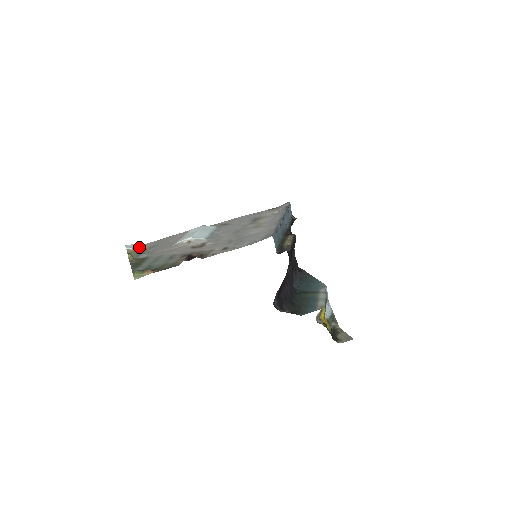
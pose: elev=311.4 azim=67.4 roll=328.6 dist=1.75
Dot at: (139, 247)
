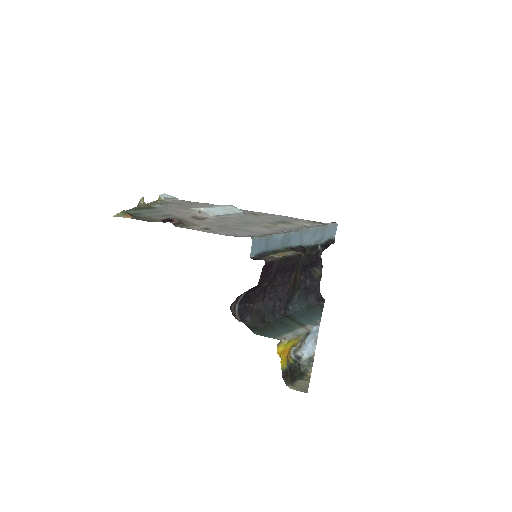
Dot at: (172, 200)
